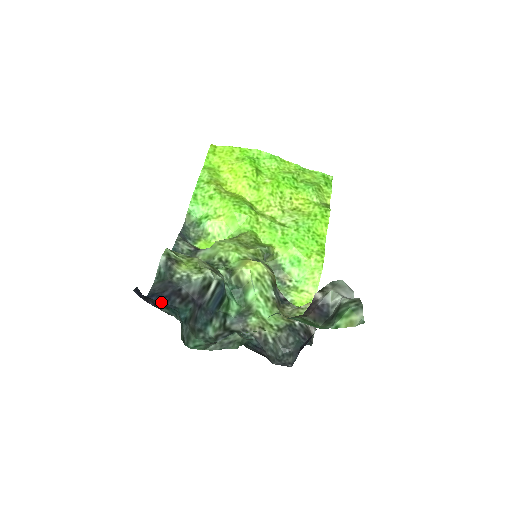
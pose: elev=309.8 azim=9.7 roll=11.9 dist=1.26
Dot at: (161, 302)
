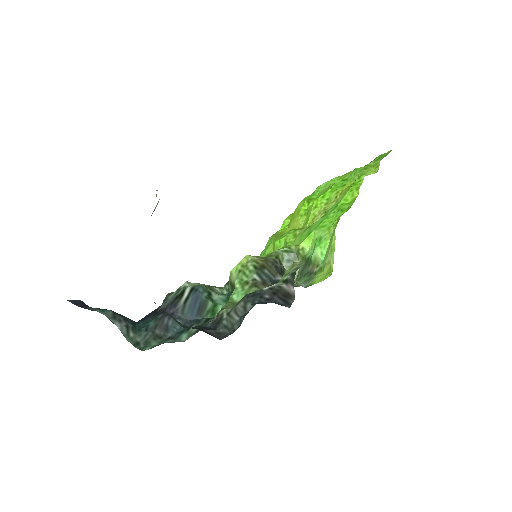
Dot at: occluded
